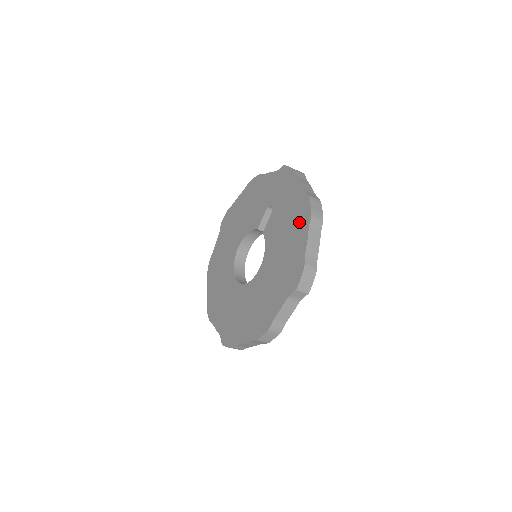
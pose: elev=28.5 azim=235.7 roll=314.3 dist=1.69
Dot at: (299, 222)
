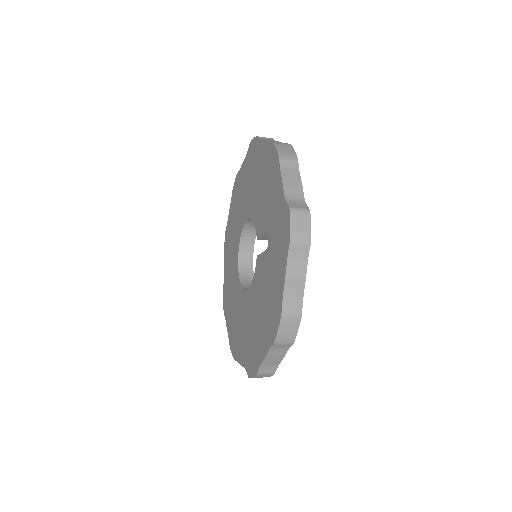
Dot at: (268, 324)
